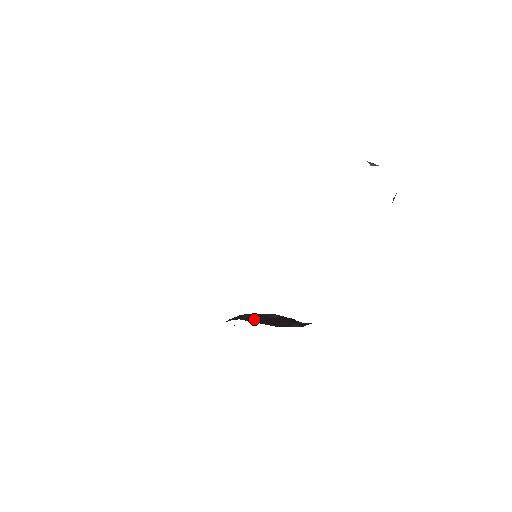
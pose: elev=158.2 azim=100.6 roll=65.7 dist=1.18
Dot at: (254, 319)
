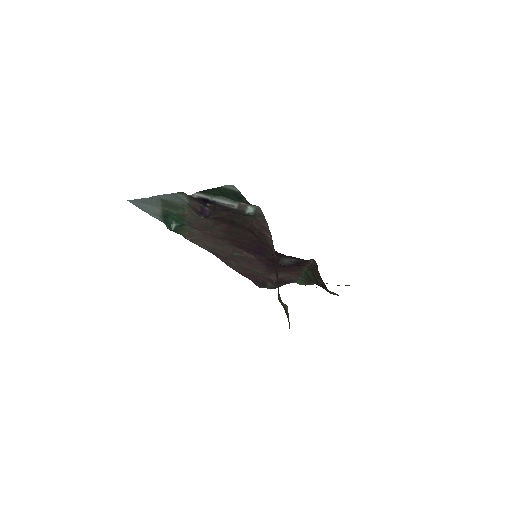
Dot at: occluded
